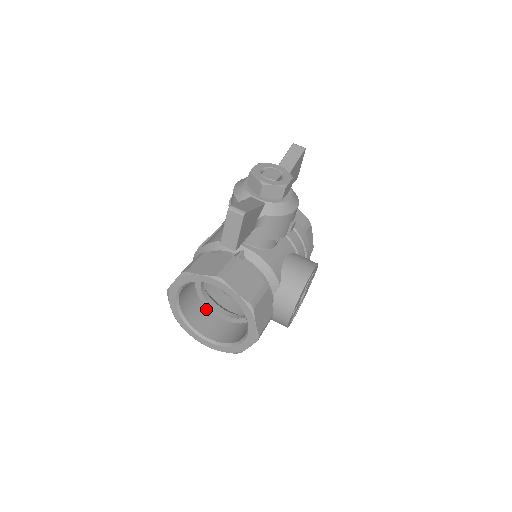
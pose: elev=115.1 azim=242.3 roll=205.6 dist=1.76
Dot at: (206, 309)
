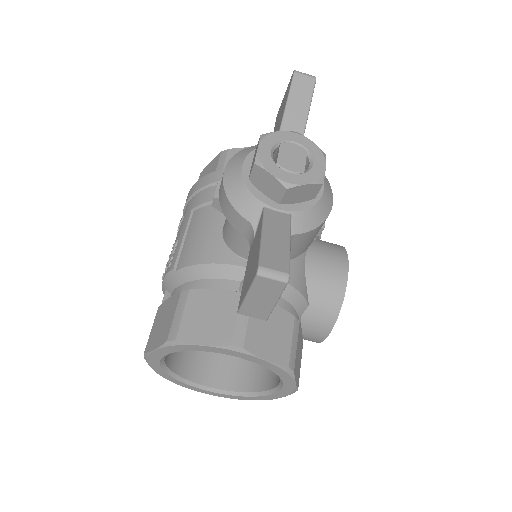
Dot at: occluded
